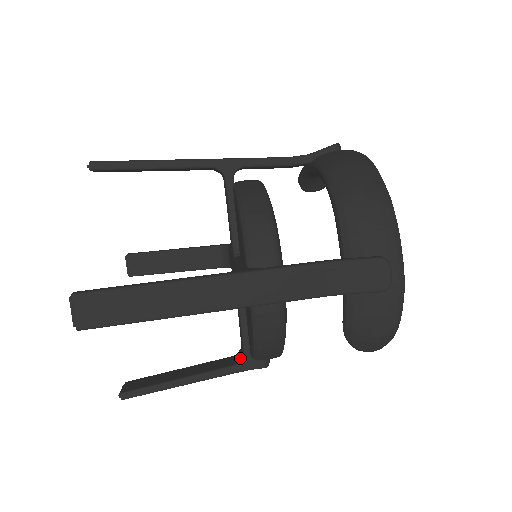
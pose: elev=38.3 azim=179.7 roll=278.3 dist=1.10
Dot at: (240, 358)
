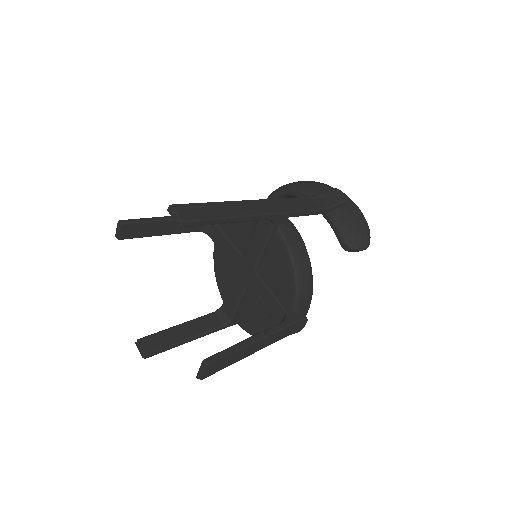
Dot at: (284, 318)
